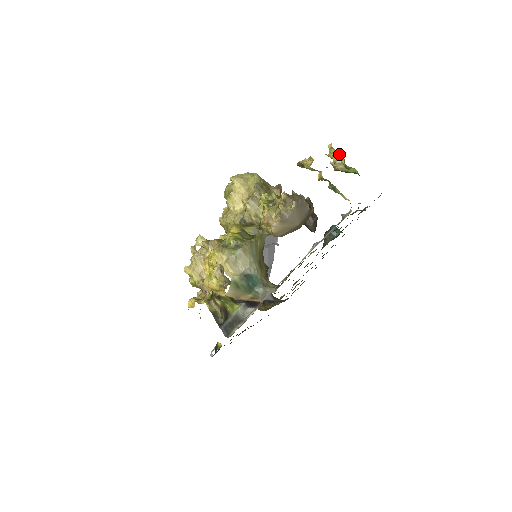
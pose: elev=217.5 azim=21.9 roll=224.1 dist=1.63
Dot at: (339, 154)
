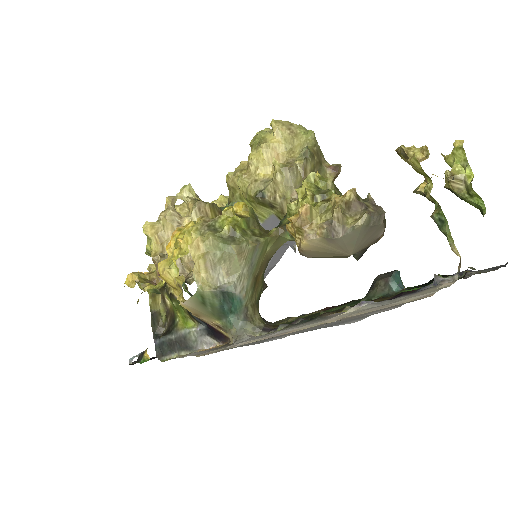
Dot at: (468, 164)
